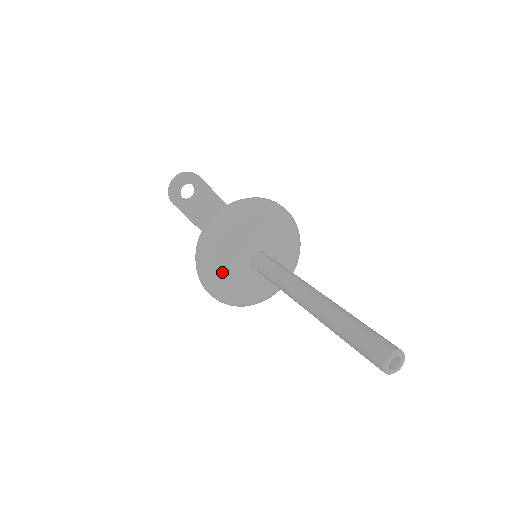
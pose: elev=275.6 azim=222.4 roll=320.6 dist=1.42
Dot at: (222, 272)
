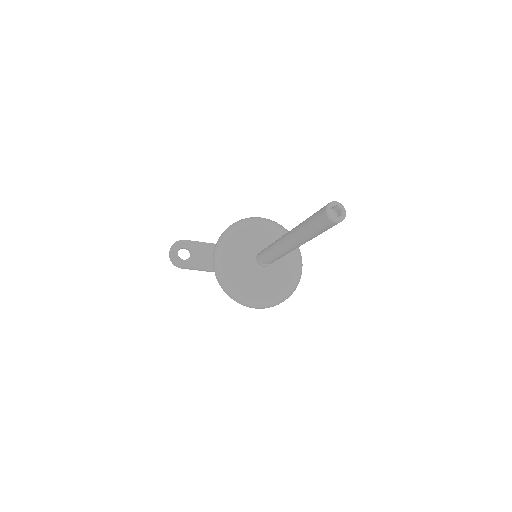
Dot at: (246, 285)
